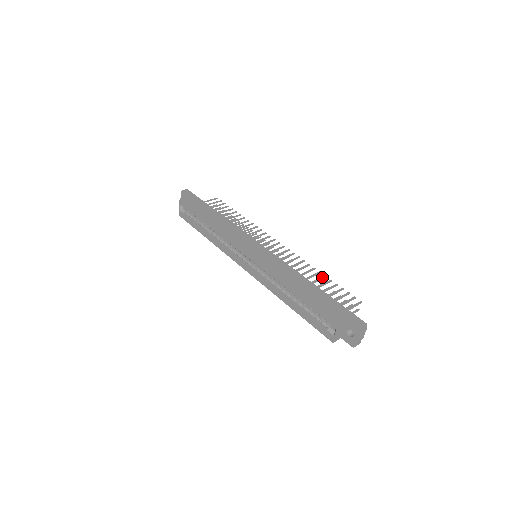
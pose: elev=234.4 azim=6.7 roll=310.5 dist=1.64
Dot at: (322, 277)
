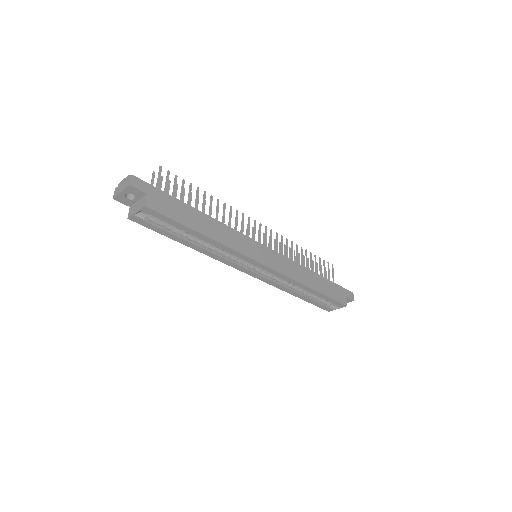
Dot at: (306, 254)
